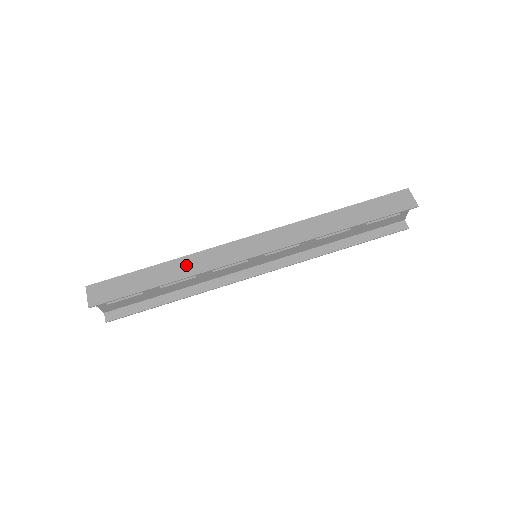
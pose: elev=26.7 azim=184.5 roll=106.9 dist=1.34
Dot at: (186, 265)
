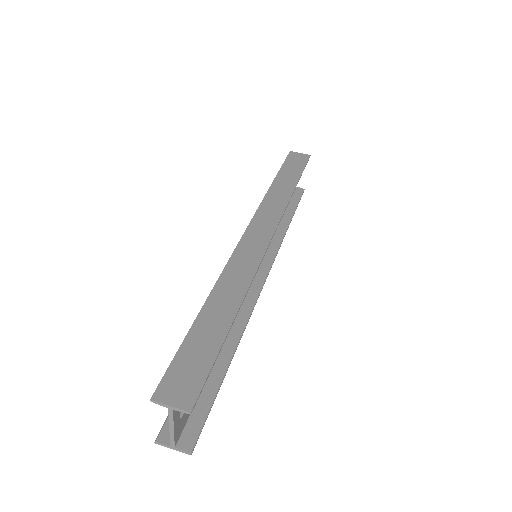
Dot at: (229, 287)
